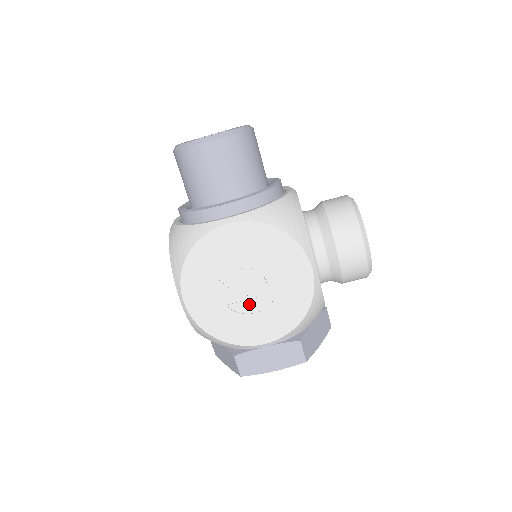
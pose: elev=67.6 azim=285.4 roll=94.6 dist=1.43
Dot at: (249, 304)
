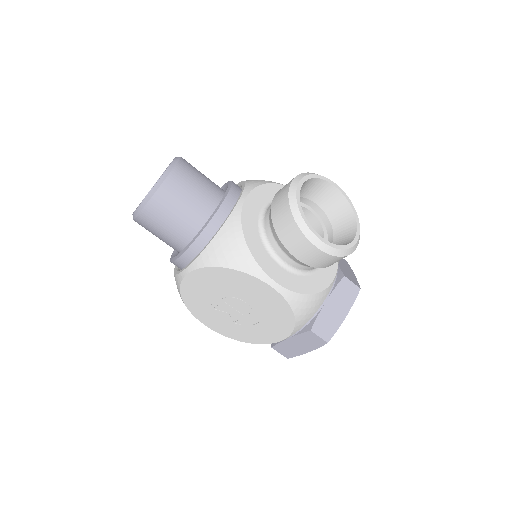
Dot at: (248, 319)
